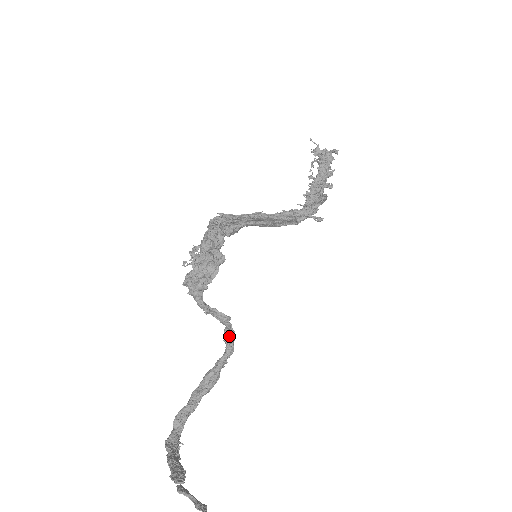
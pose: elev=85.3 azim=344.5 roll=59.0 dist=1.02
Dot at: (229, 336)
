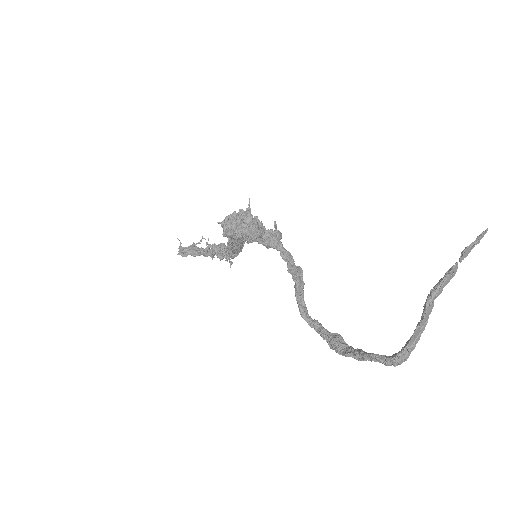
Dot at: (306, 310)
